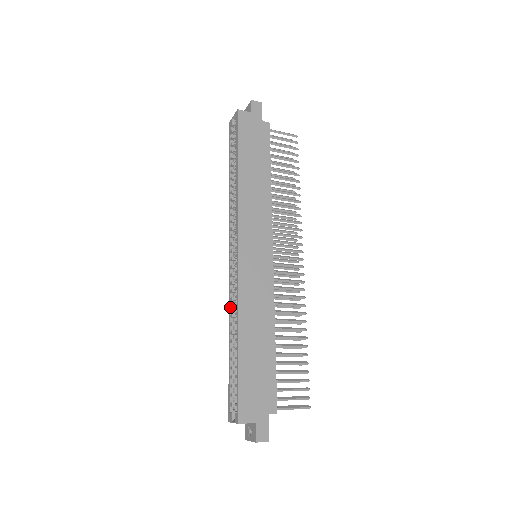
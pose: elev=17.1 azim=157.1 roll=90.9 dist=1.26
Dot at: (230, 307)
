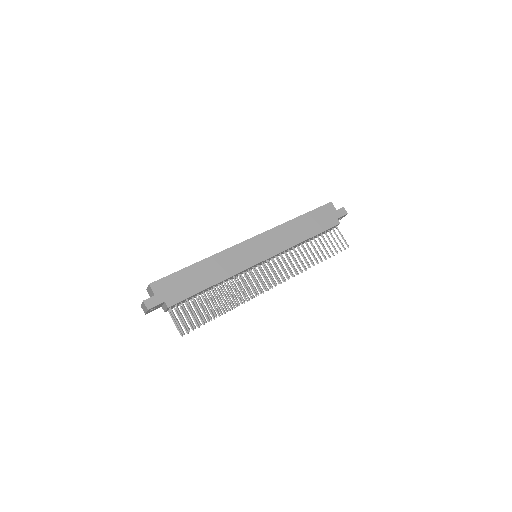
Dot at: occluded
